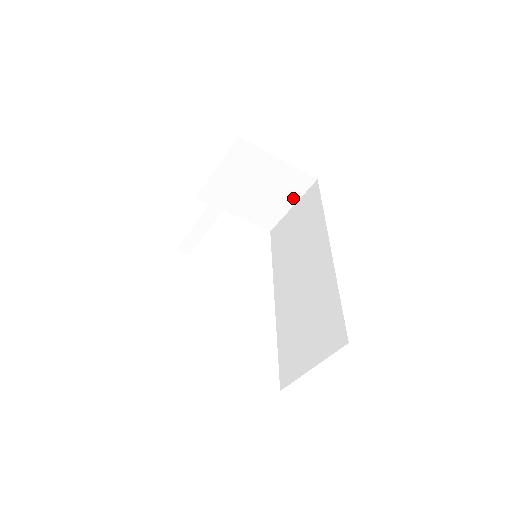
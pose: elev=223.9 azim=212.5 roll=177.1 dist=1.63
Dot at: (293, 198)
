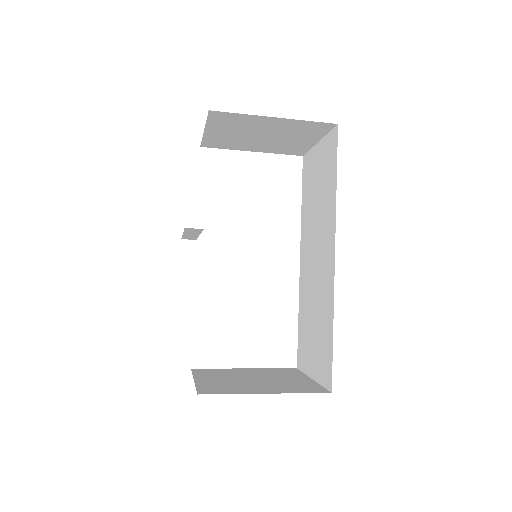
Dot at: (315, 137)
